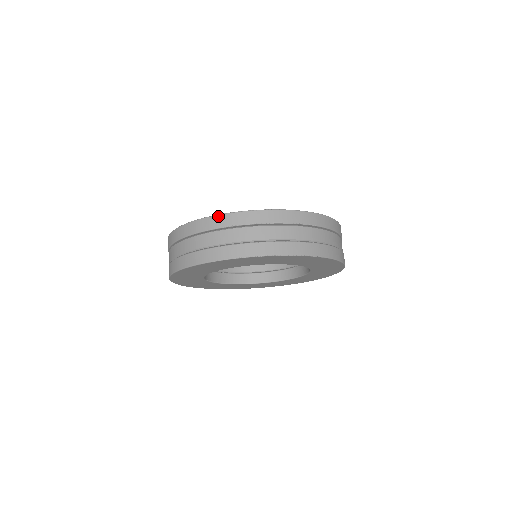
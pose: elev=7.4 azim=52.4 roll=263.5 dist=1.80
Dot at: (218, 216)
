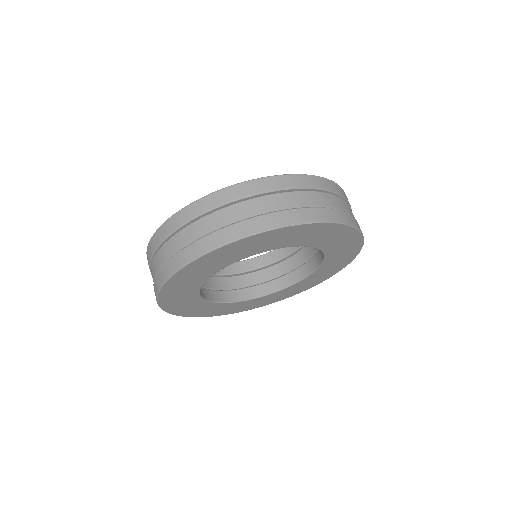
Dot at: (181, 211)
